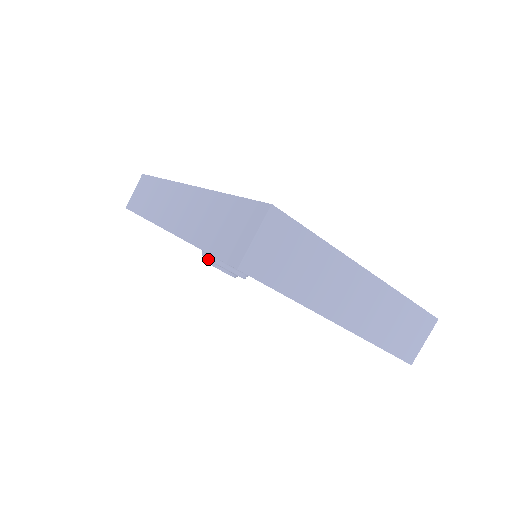
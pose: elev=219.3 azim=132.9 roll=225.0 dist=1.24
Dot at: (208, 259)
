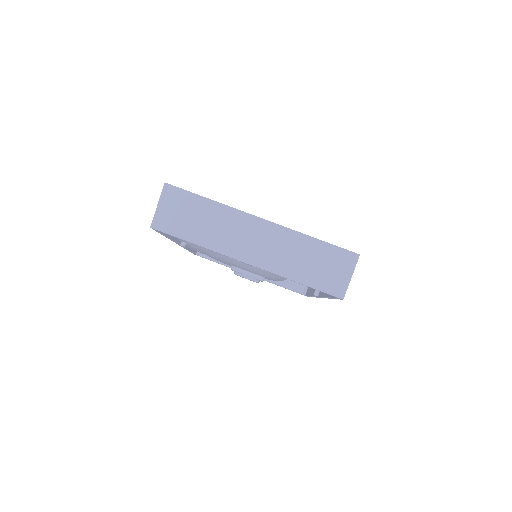
Dot at: (232, 270)
